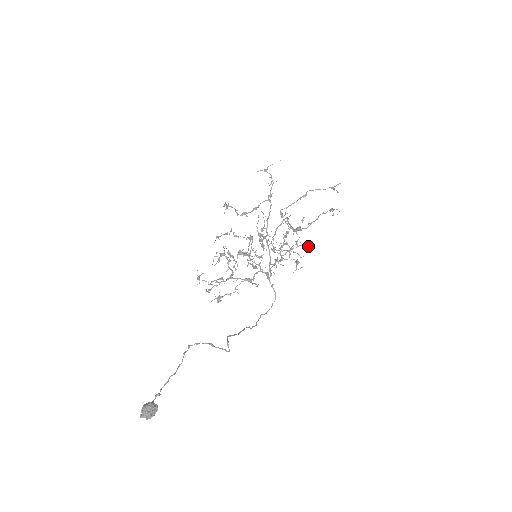
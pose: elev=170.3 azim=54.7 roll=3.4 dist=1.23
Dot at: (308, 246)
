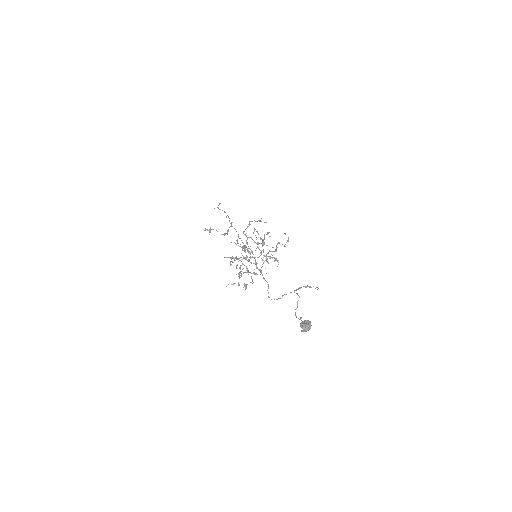
Dot at: (276, 251)
